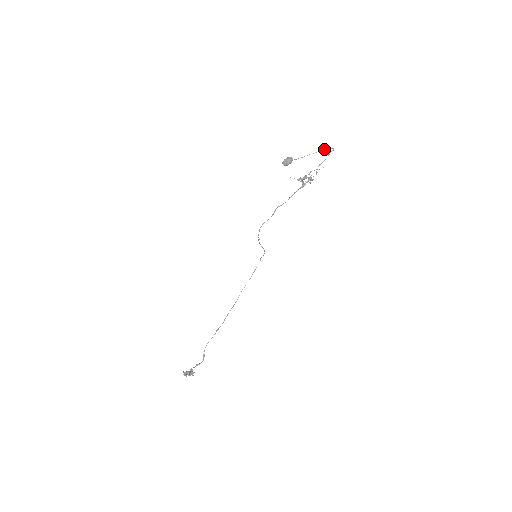
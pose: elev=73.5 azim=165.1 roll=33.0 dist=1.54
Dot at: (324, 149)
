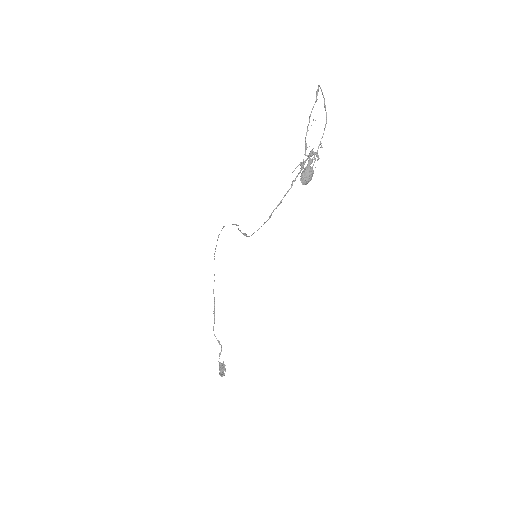
Dot at: (325, 109)
